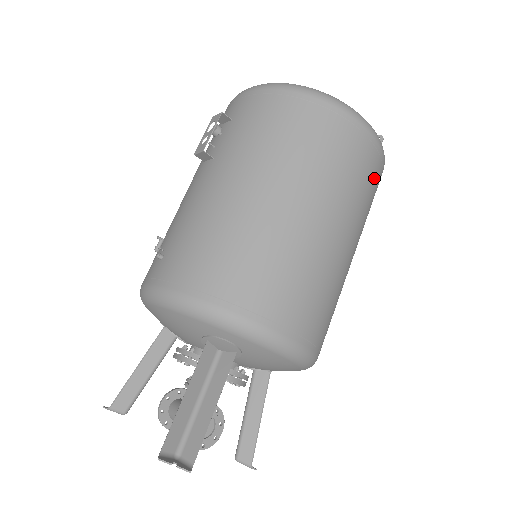
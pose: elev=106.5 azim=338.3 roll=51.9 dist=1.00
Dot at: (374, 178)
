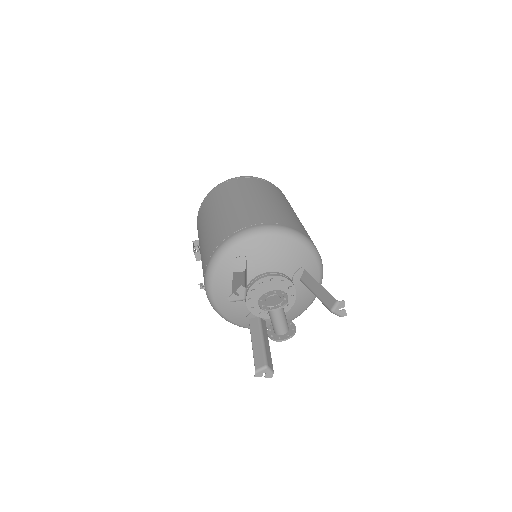
Dot at: (257, 182)
